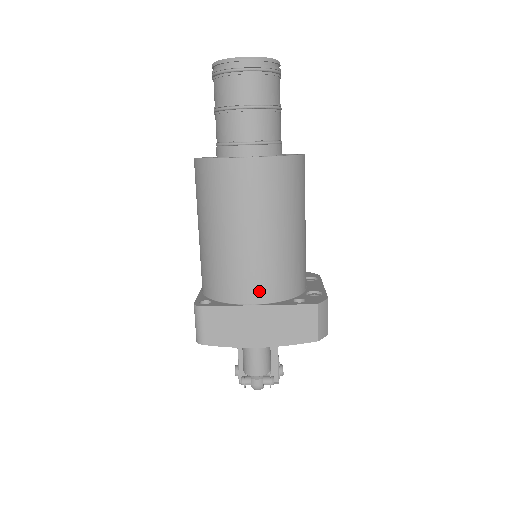
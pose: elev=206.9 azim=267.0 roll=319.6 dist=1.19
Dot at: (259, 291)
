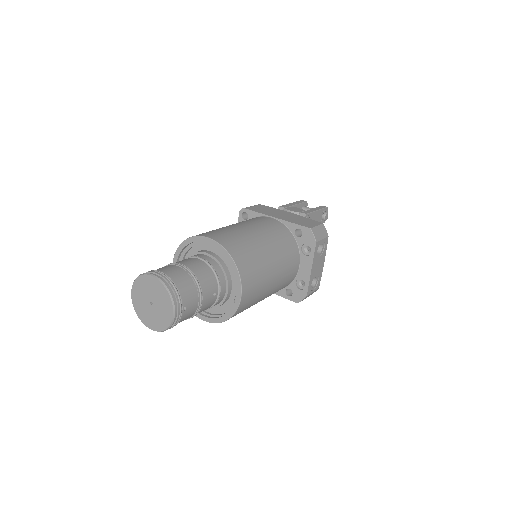
Dot at: occluded
